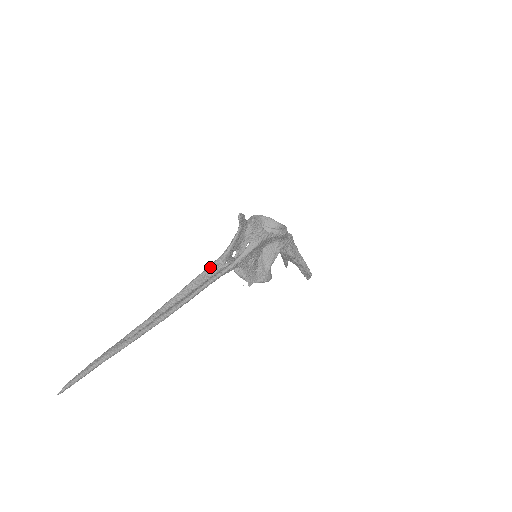
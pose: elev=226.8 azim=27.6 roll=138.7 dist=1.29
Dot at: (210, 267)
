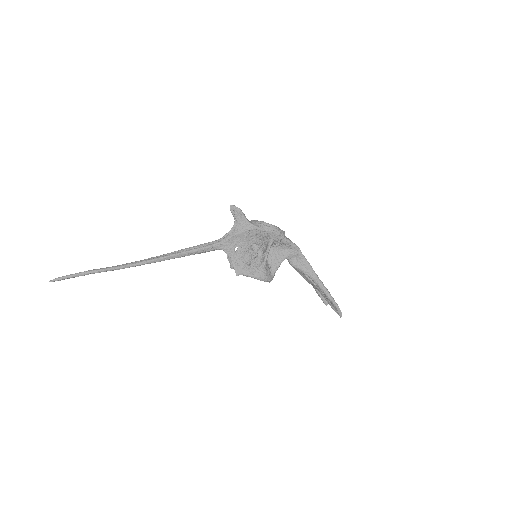
Dot at: (200, 245)
